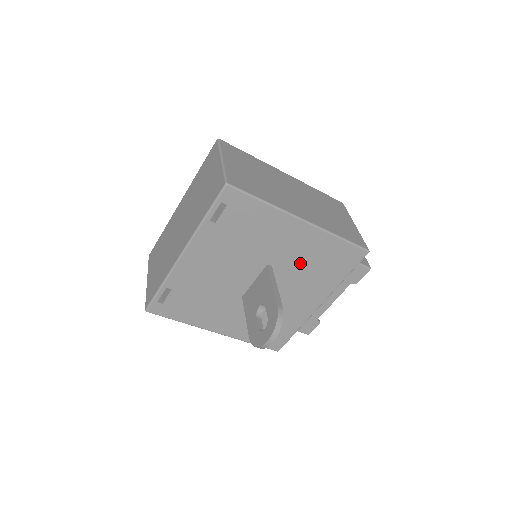
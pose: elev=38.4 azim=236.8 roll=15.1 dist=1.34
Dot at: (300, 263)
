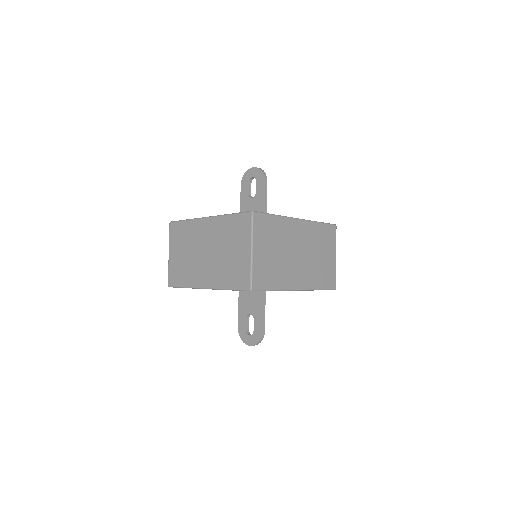
Dot at: occluded
